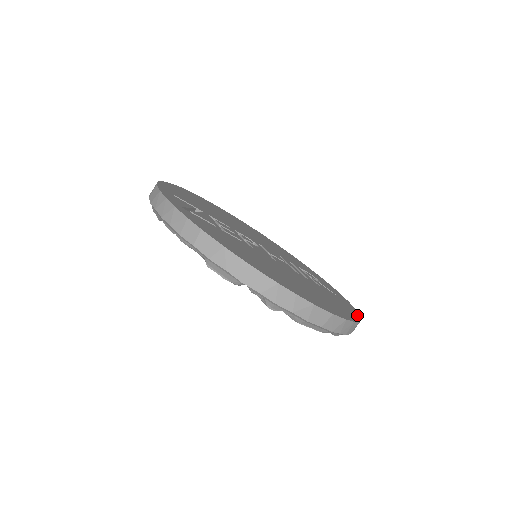
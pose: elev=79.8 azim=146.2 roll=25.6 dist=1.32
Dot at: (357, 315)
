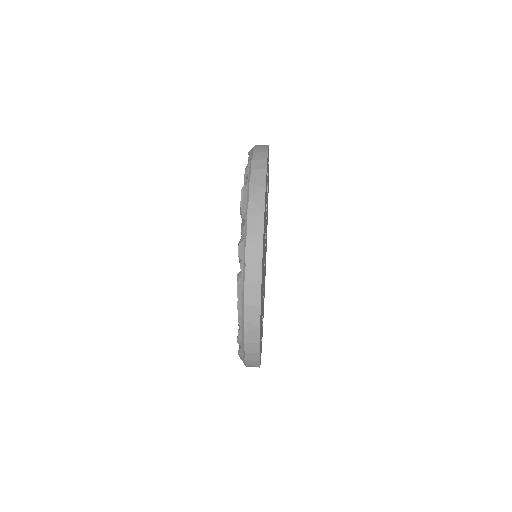
Dot at: occluded
